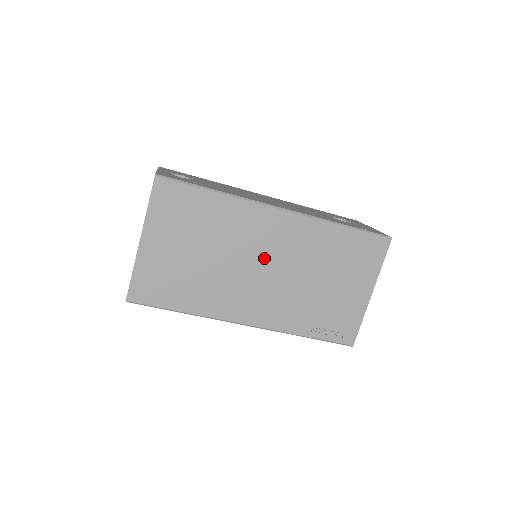
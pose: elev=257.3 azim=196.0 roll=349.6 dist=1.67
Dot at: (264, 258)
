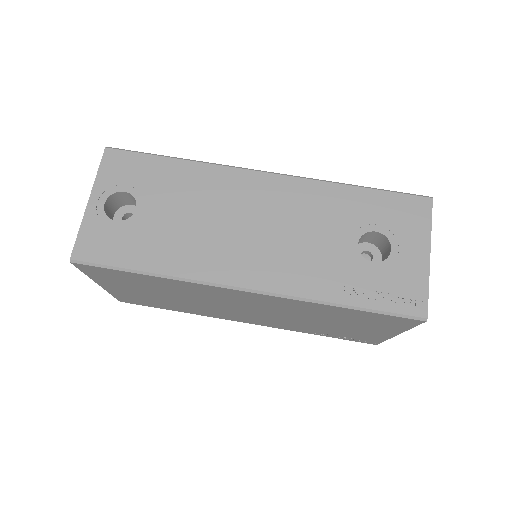
Dot at: (243, 306)
